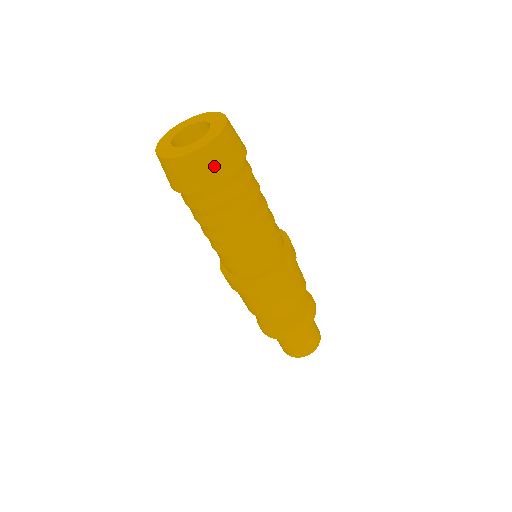
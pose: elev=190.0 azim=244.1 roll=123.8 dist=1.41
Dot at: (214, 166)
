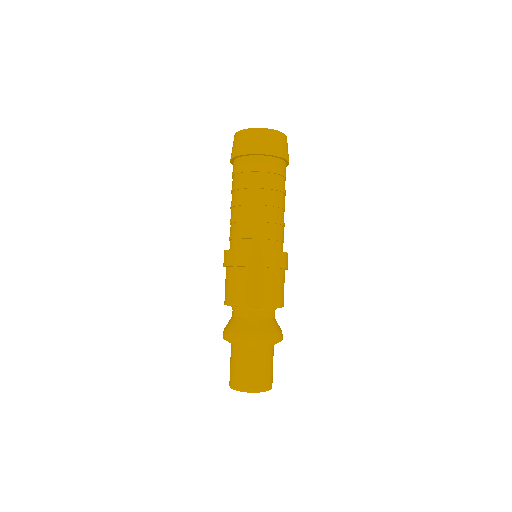
Dot at: (283, 147)
